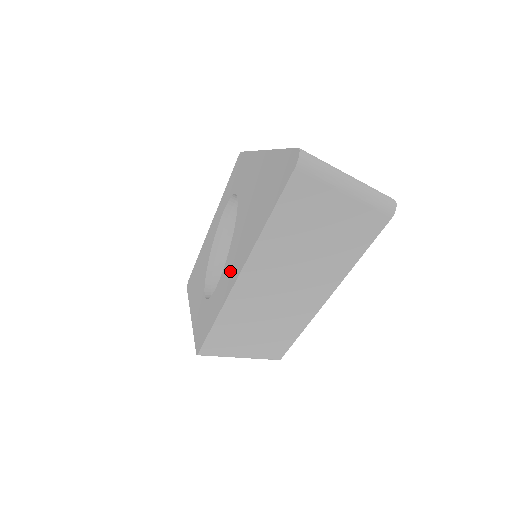
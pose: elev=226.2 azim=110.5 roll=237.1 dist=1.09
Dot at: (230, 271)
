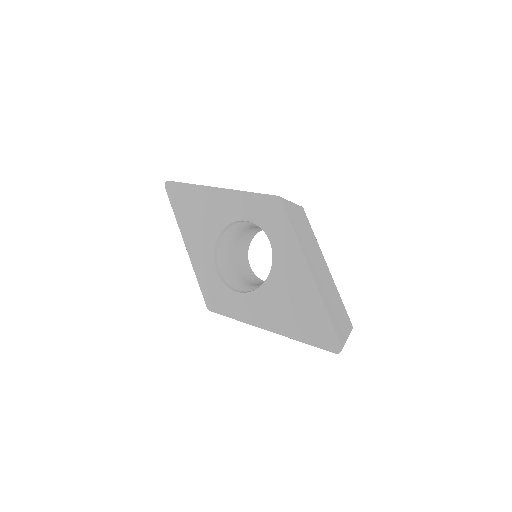
Dot at: (260, 311)
